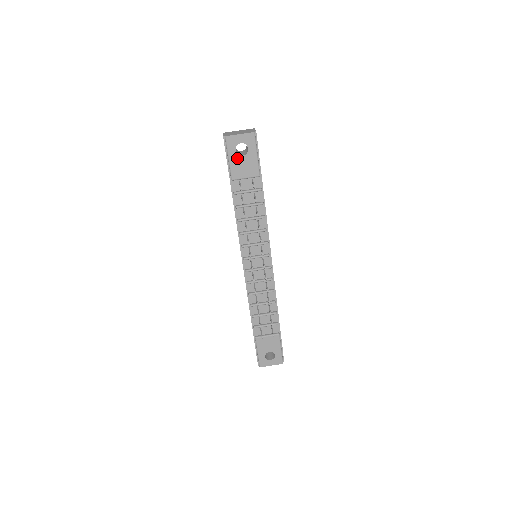
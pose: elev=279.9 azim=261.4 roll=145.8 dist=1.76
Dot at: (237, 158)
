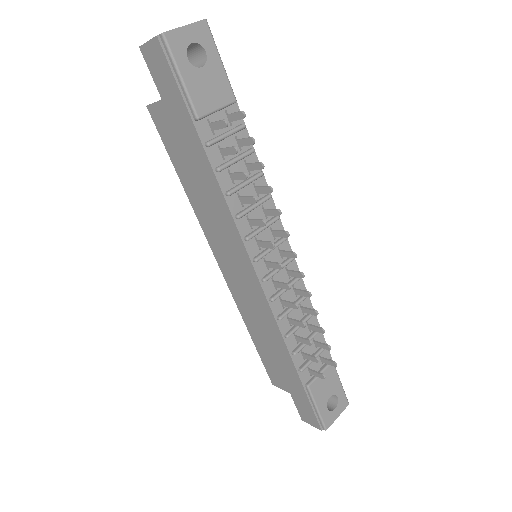
Dot at: (194, 74)
